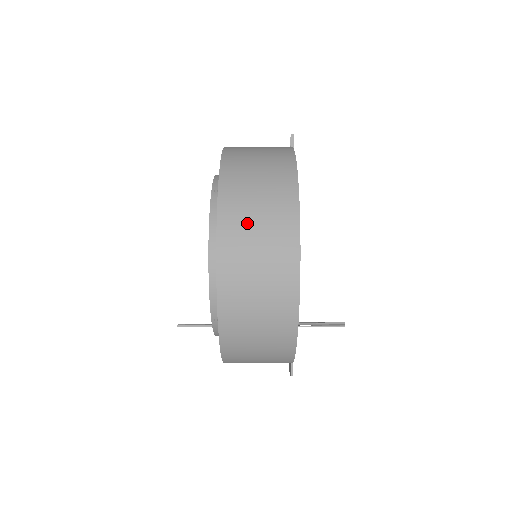
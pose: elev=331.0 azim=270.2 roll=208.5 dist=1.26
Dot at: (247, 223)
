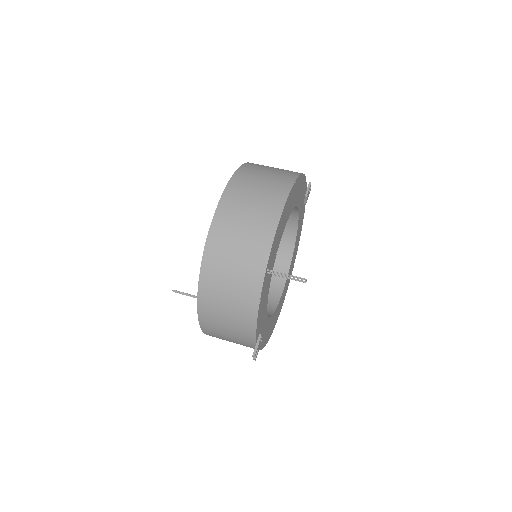
Dot at: (251, 184)
